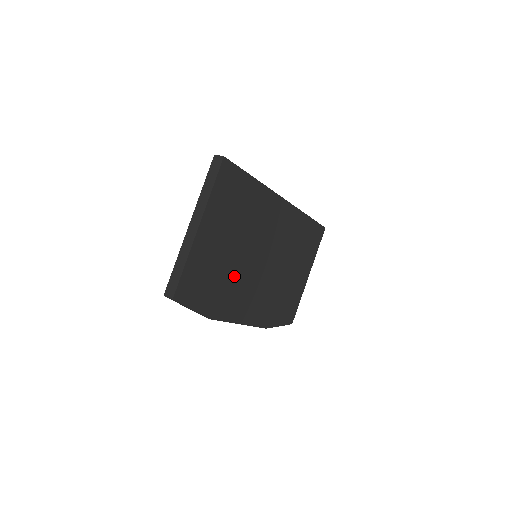
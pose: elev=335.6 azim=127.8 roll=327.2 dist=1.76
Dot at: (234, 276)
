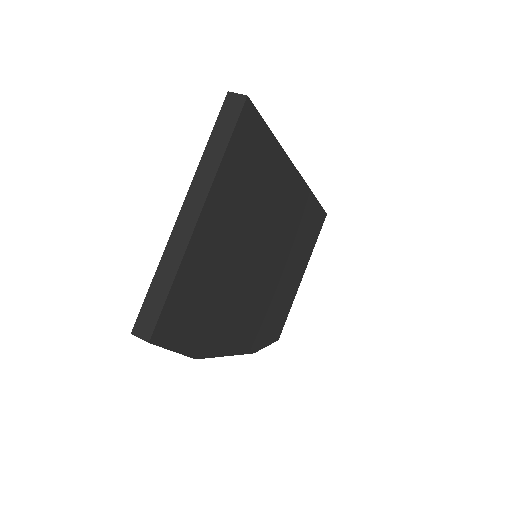
Dot at: (232, 290)
